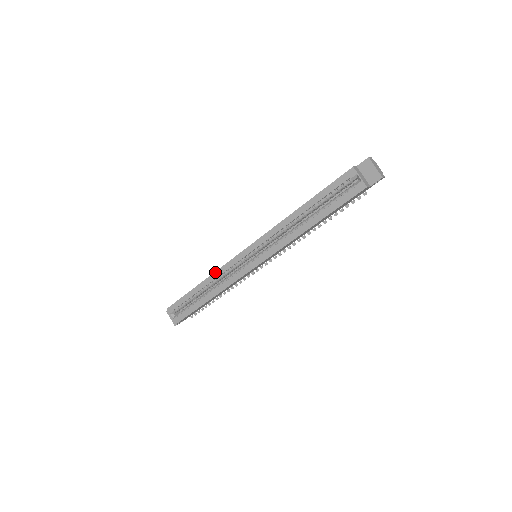
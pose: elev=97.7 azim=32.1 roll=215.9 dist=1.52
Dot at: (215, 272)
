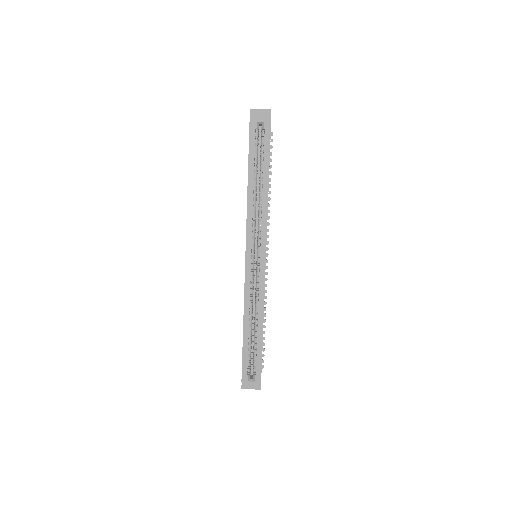
Dot at: (244, 302)
